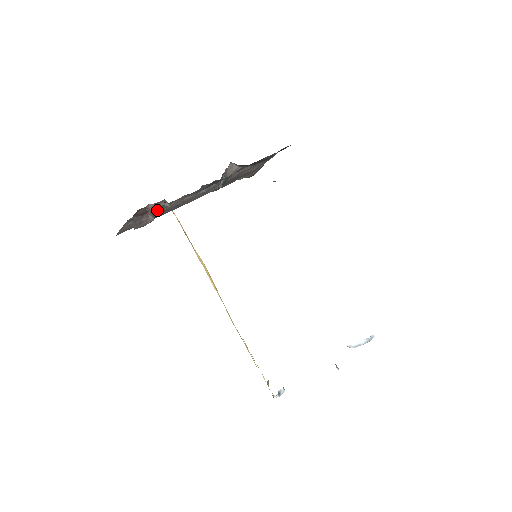
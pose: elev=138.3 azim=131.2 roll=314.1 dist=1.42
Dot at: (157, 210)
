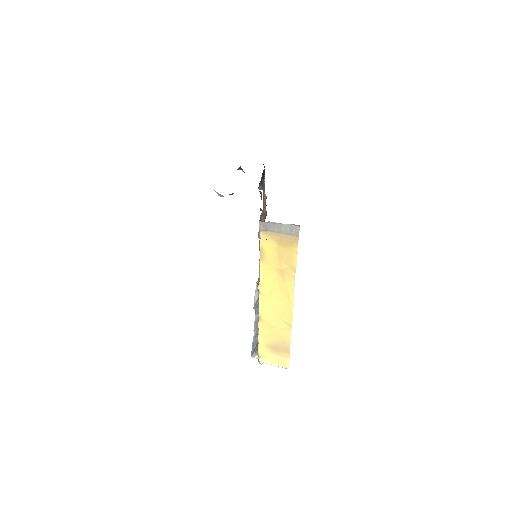
Dot at: occluded
